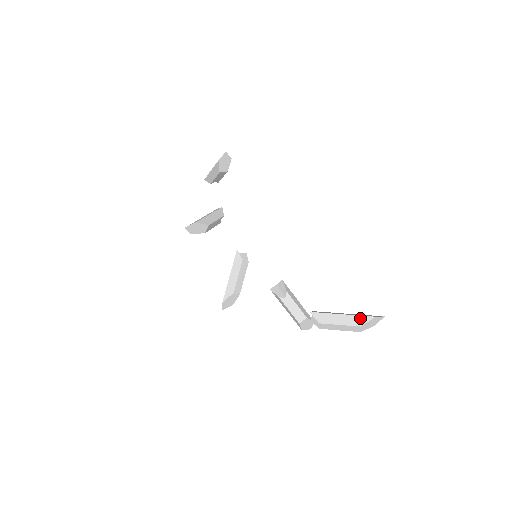
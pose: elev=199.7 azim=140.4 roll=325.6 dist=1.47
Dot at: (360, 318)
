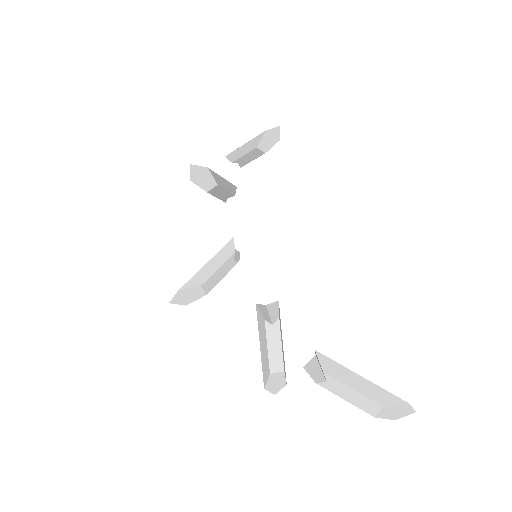
Dot at: (386, 394)
